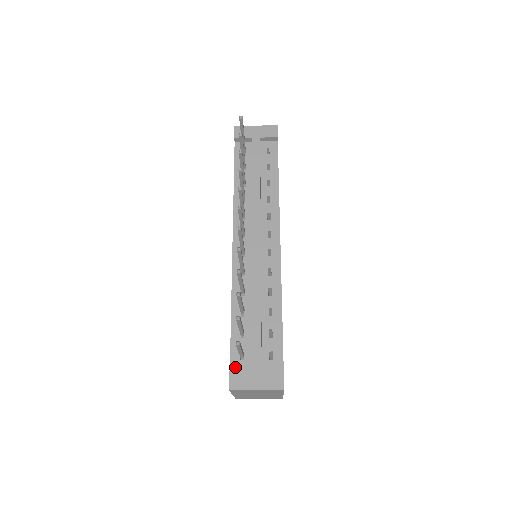
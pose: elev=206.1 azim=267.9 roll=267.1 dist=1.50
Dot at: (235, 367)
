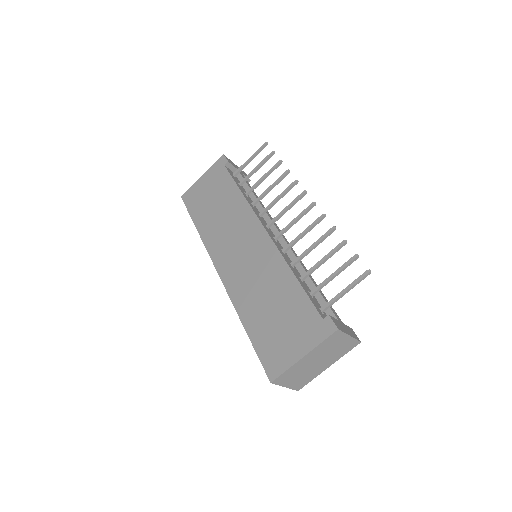
Dot at: (323, 317)
